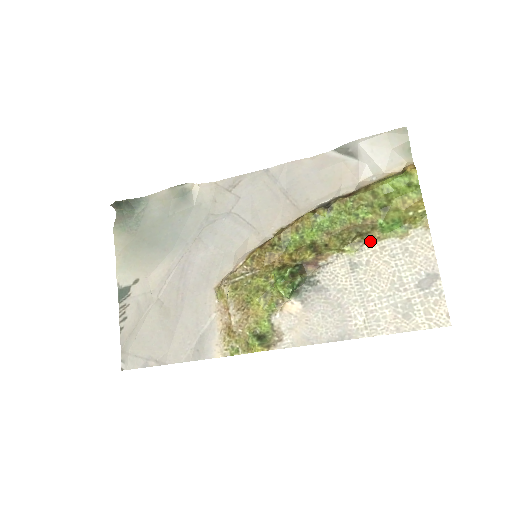
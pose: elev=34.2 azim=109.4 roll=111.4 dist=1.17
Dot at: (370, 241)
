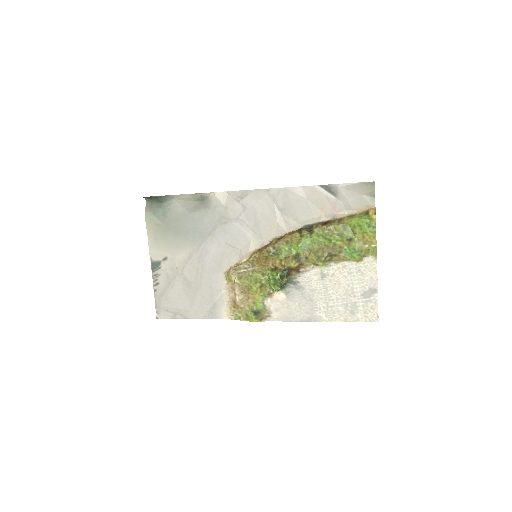
Dot at: (336, 261)
